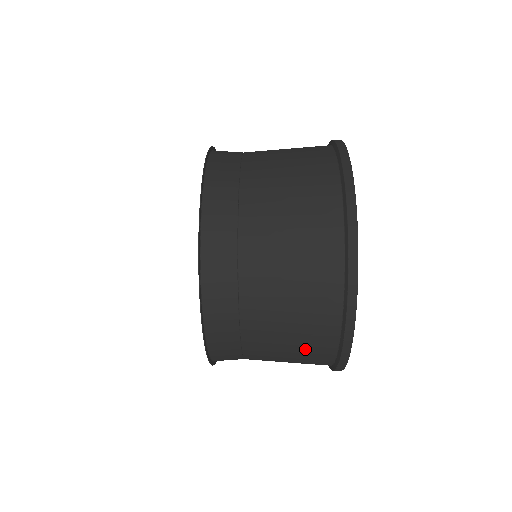
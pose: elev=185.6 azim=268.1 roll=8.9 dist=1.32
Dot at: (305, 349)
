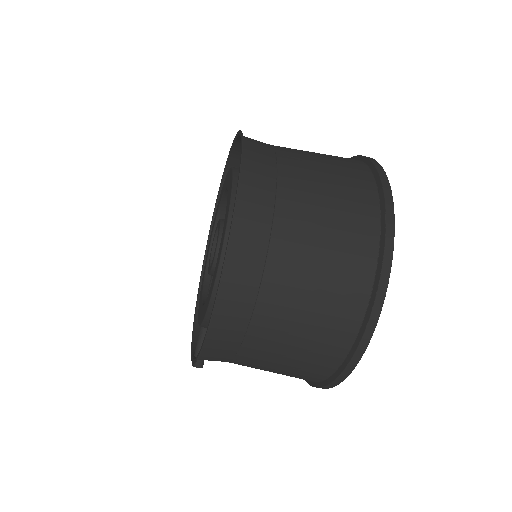
Dot at: (346, 206)
